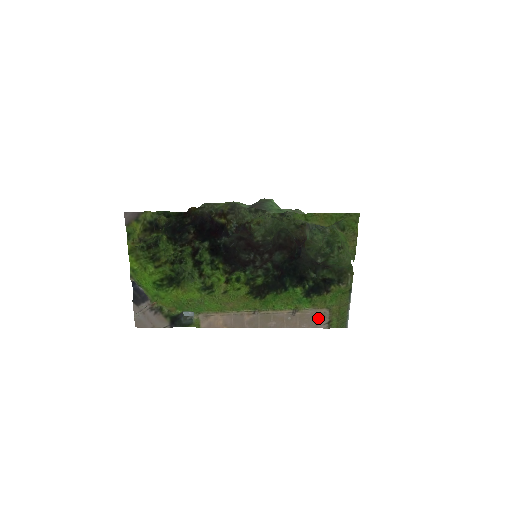
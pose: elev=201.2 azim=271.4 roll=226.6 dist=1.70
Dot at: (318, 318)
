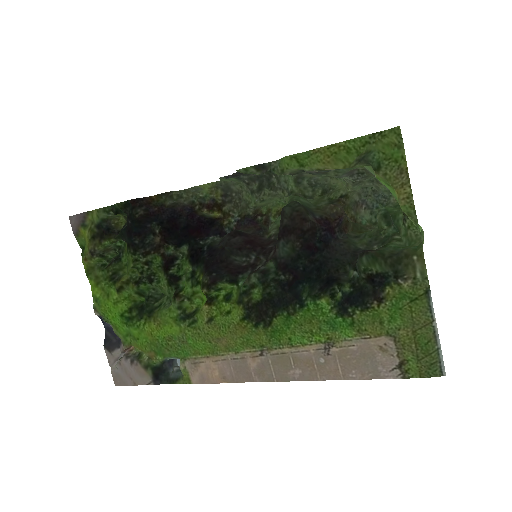
Dot at: (376, 357)
